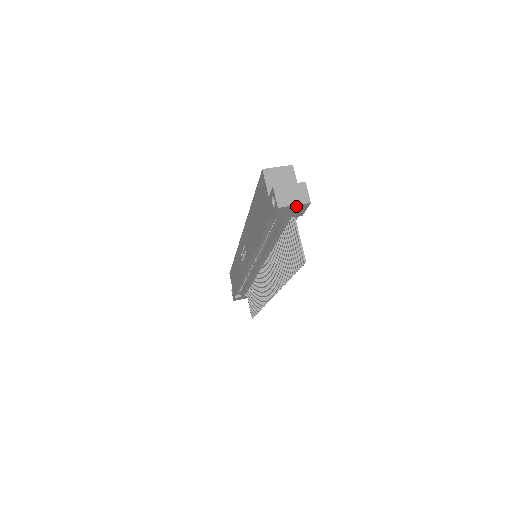
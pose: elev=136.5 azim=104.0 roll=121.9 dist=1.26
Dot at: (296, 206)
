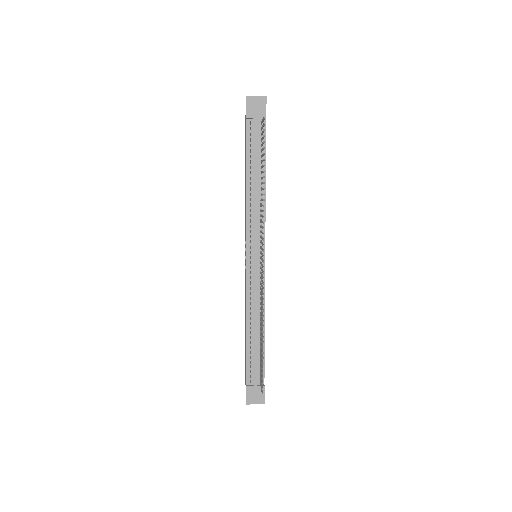
Dot at: (258, 99)
